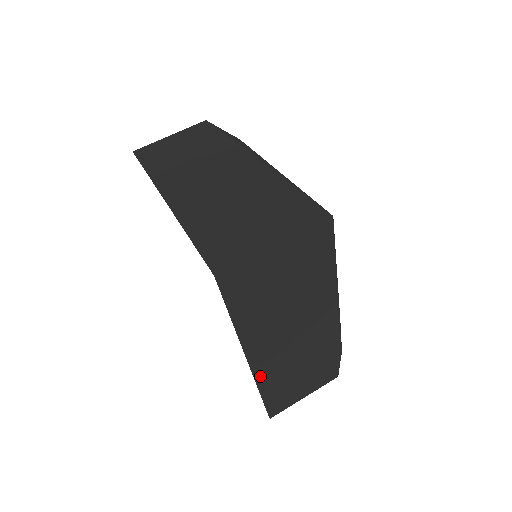
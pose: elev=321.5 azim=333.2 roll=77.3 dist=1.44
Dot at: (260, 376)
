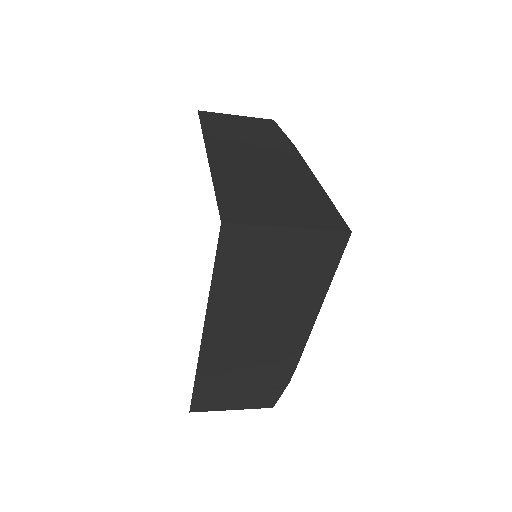
Dot at: (205, 358)
